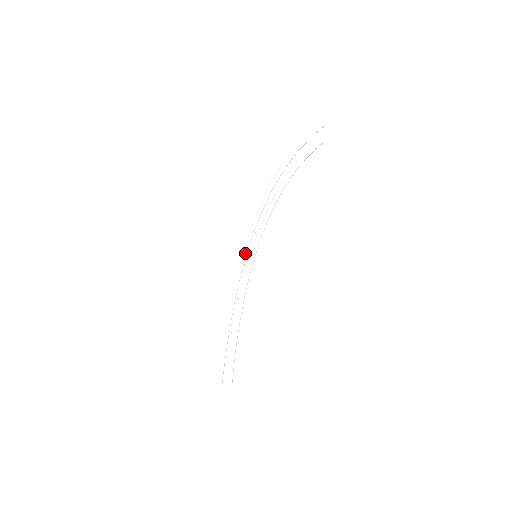
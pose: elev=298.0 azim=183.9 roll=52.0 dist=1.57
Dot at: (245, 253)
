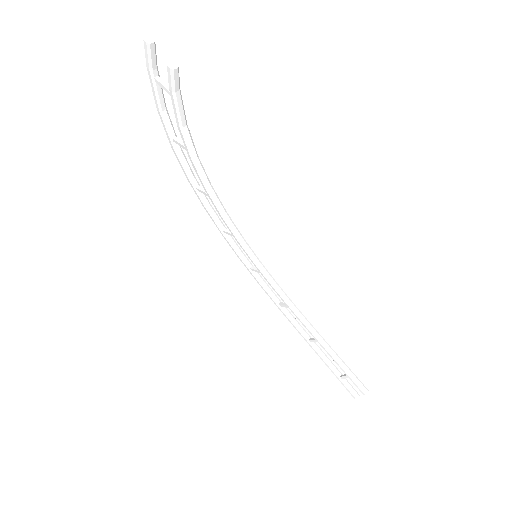
Dot at: (242, 256)
